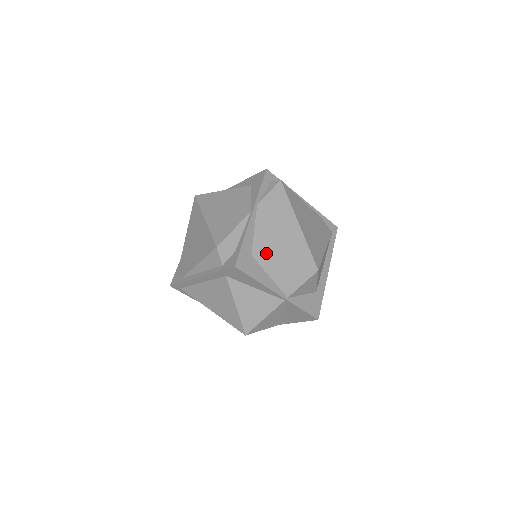
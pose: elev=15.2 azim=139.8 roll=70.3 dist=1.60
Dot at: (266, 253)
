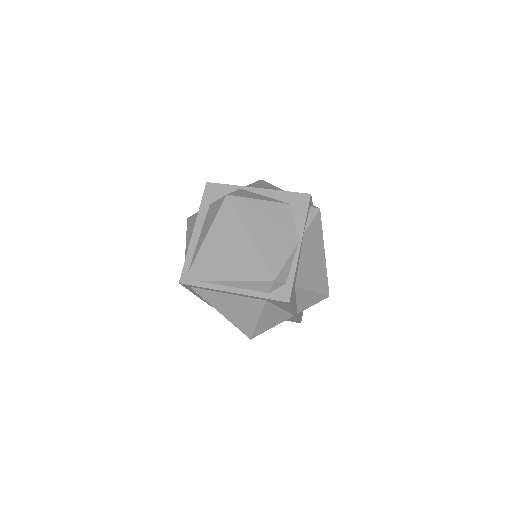
Dot at: (304, 283)
